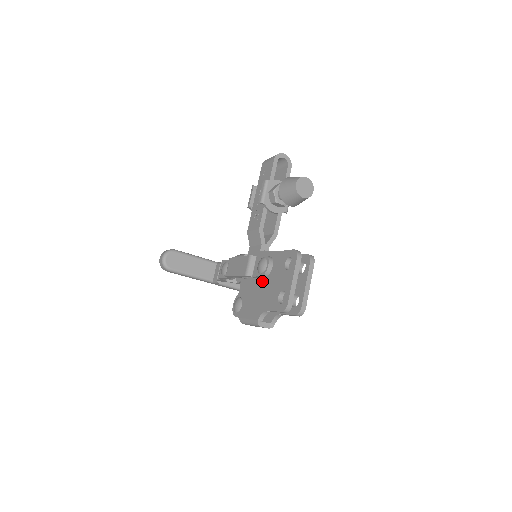
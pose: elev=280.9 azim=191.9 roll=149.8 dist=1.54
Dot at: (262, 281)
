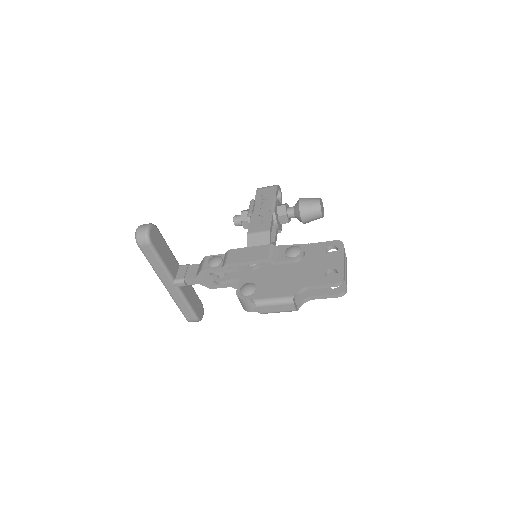
Dot at: (290, 266)
